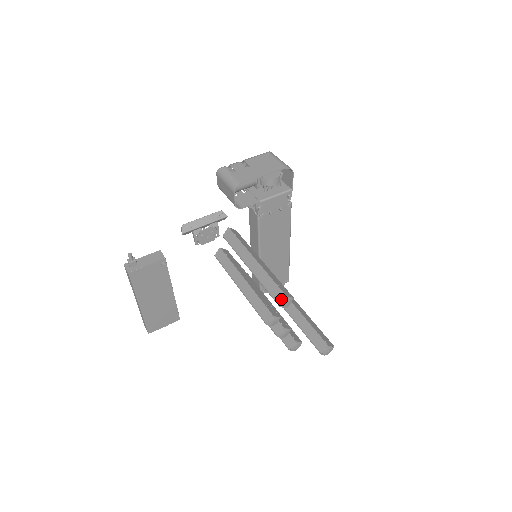
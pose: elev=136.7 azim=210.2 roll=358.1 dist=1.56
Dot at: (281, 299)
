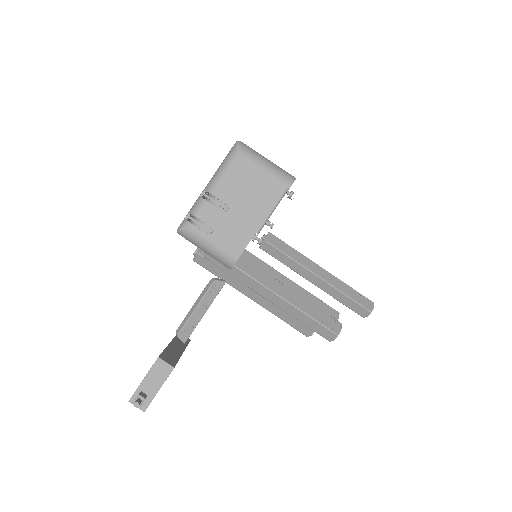
Dot at: (331, 338)
